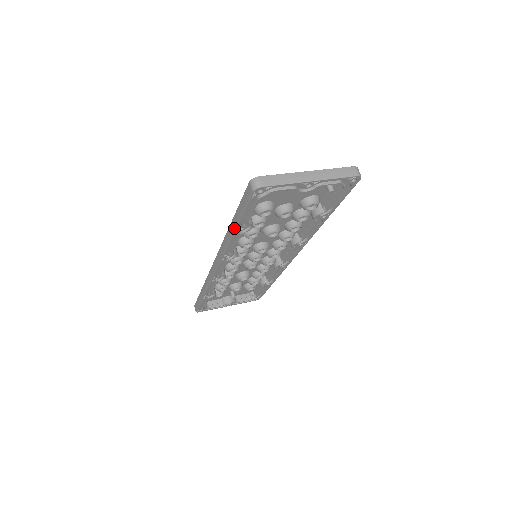
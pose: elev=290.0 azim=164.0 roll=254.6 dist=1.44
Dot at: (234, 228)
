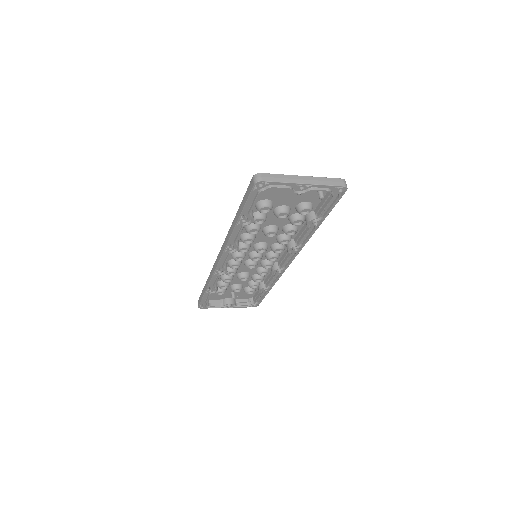
Dot at: (237, 219)
